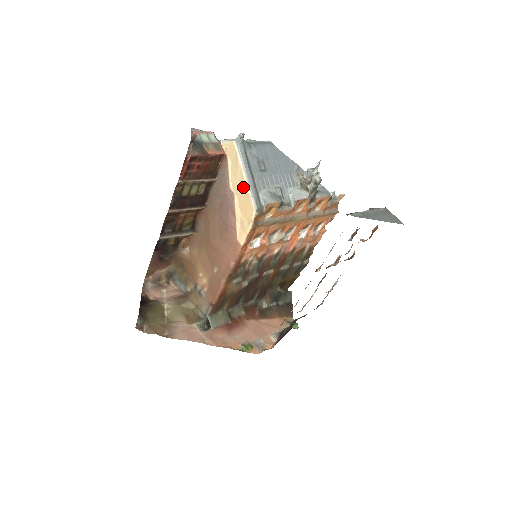
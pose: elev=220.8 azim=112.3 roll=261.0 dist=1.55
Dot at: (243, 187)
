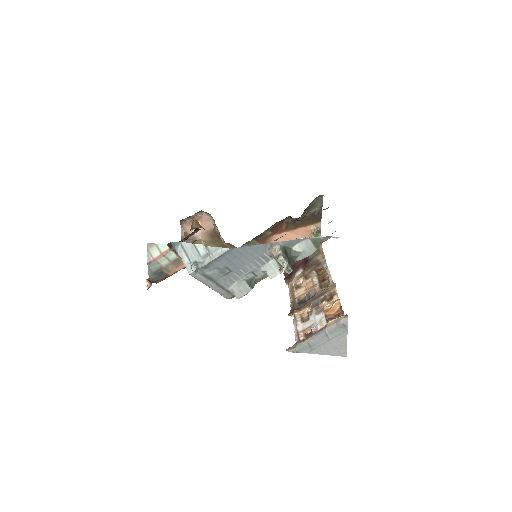
Dot at: occluded
